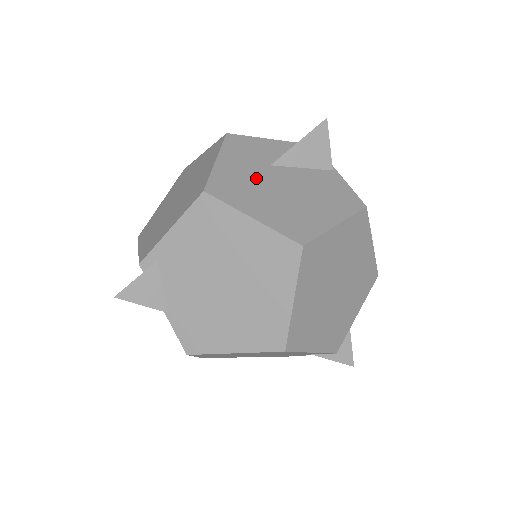
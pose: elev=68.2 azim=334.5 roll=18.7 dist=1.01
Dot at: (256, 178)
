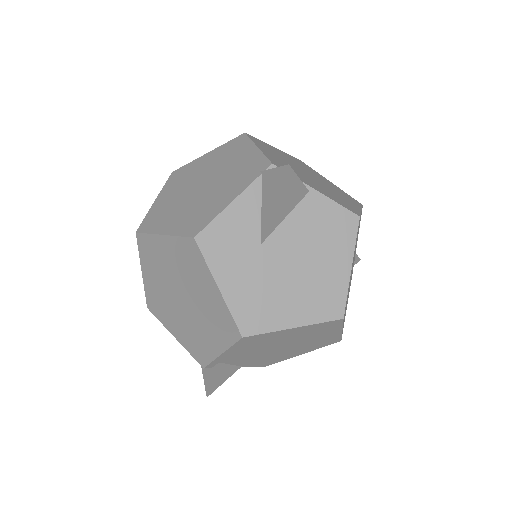
Dot at: (263, 277)
